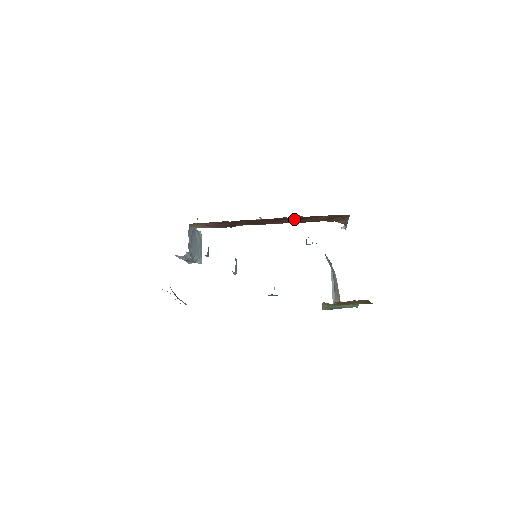
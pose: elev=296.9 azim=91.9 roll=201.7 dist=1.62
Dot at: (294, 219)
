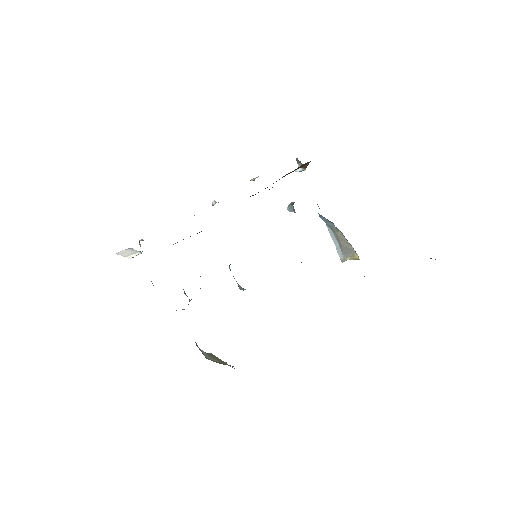
Dot at: occluded
